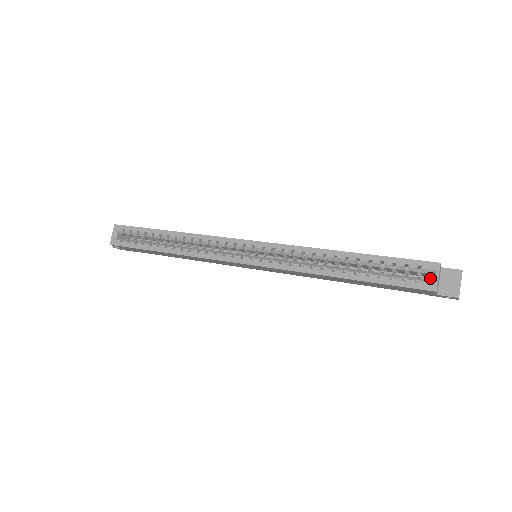
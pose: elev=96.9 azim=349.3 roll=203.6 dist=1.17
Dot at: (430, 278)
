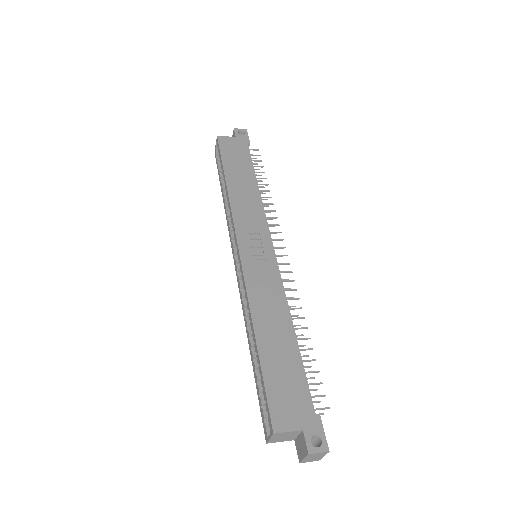
Dot at: occluded
